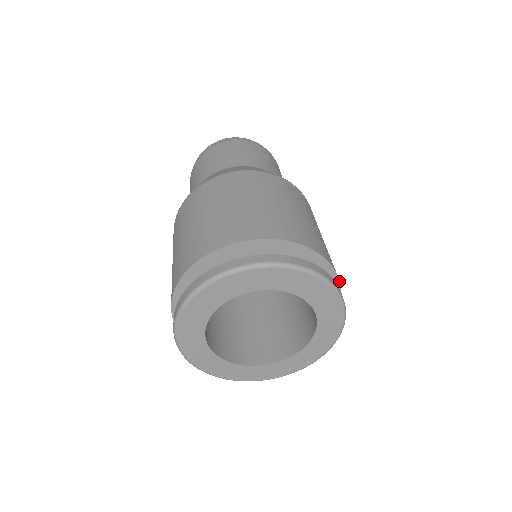
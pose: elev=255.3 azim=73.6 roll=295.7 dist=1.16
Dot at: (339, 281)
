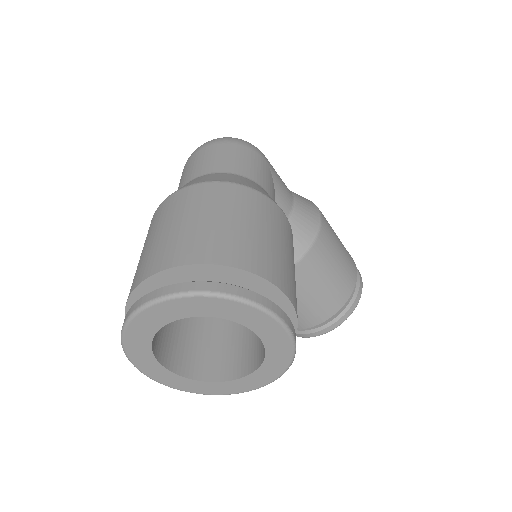
Dot at: (284, 293)
